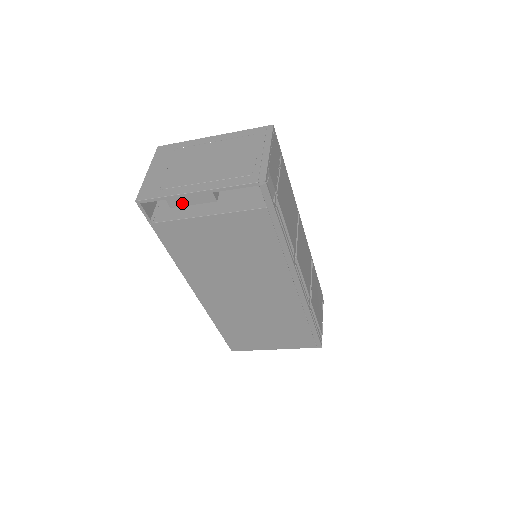
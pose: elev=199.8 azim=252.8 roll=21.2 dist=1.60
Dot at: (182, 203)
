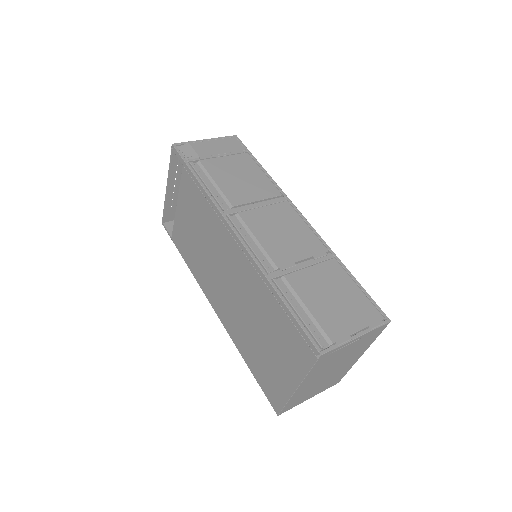
Dot at: occluded
